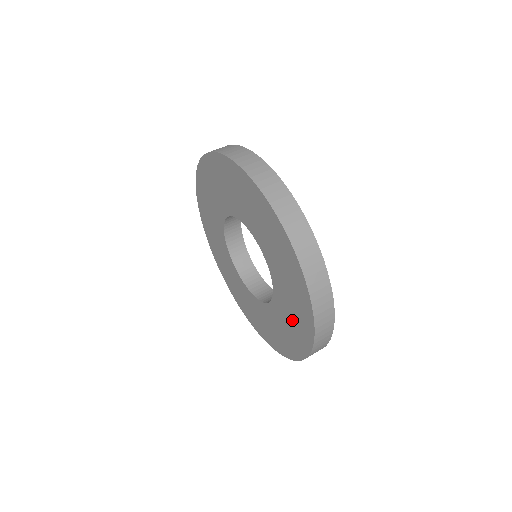
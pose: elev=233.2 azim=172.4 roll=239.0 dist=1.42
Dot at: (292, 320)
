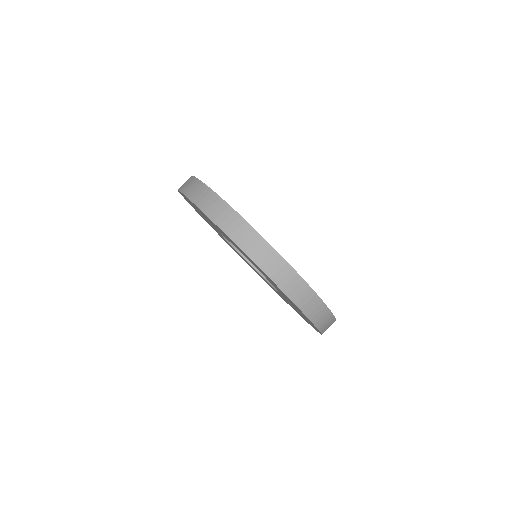
Dot at: (300, 313)
